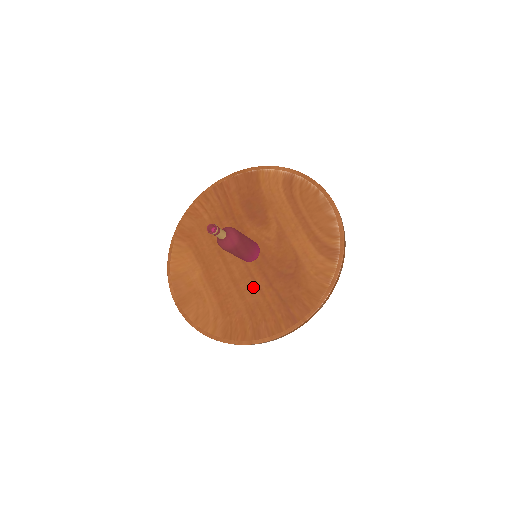
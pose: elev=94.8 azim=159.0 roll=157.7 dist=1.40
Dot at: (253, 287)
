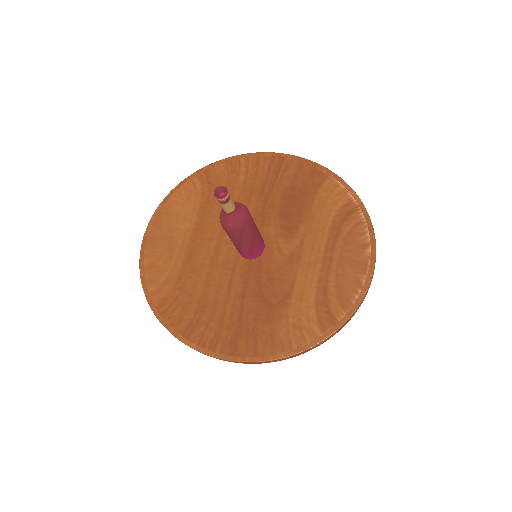
Dot at: (225, 284)
